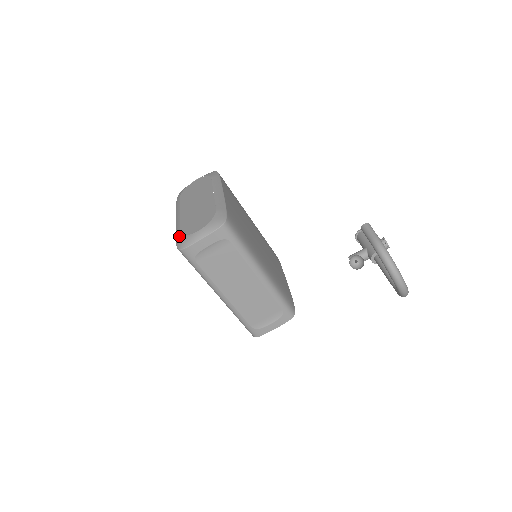
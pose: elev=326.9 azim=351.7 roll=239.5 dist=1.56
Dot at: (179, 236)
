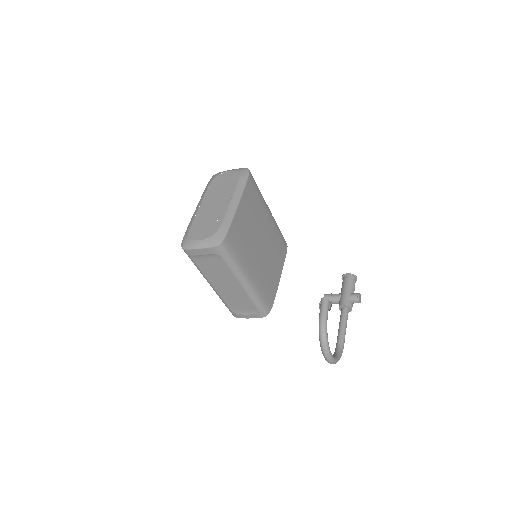
Dot at: (187, 234)
